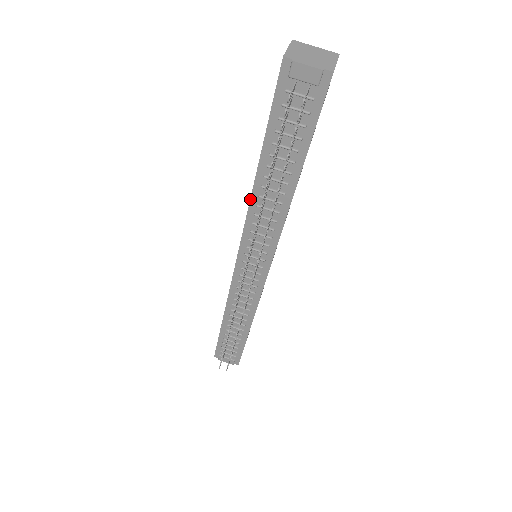
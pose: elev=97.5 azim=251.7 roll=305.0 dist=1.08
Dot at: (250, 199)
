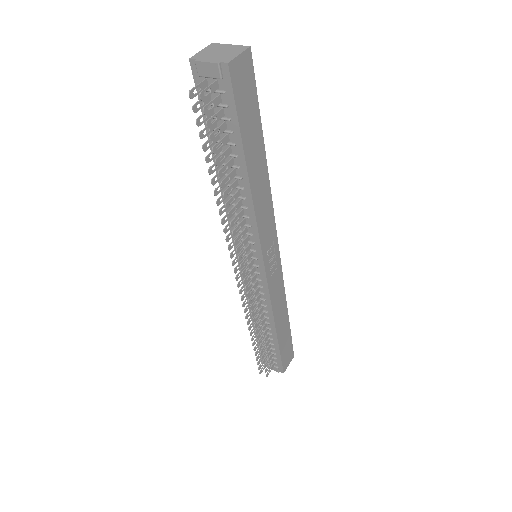
Dot at: (222, 198)
